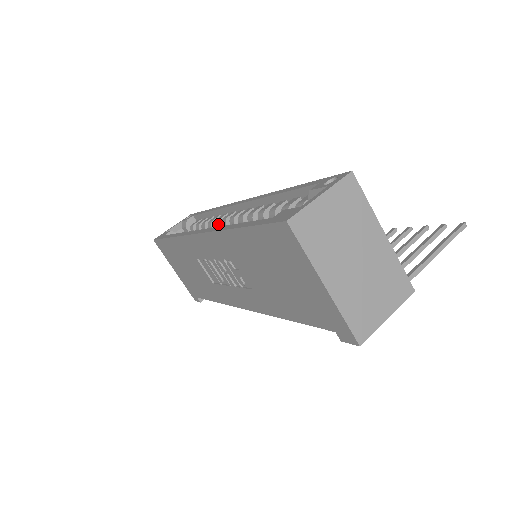
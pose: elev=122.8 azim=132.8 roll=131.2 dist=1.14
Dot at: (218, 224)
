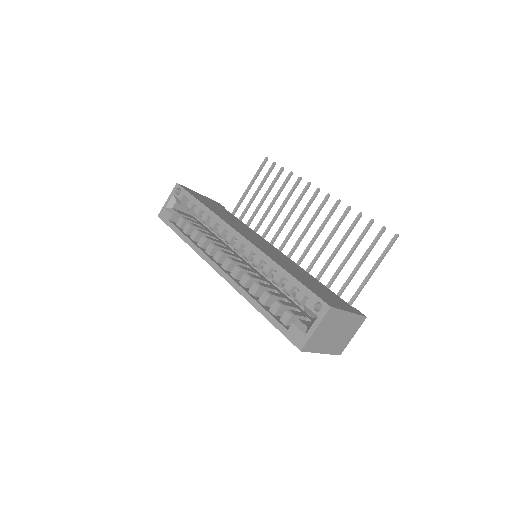
Dot at: occluded
